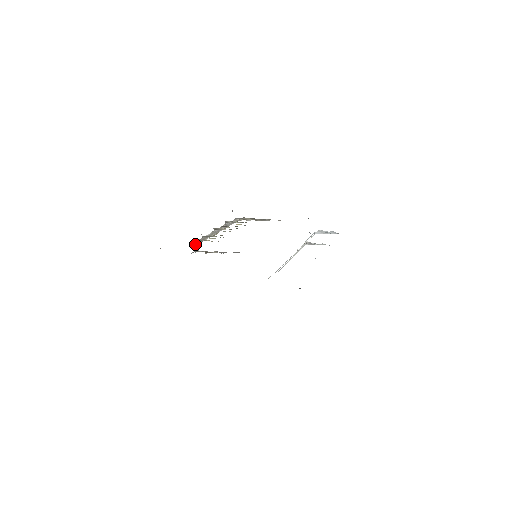
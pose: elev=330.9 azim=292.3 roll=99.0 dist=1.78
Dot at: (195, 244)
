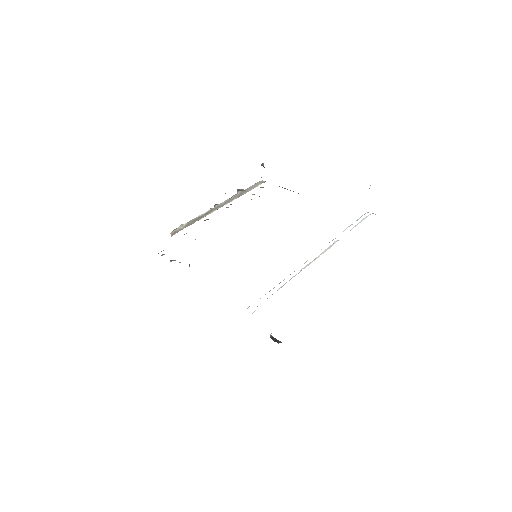
Dot at: (177, 230)
